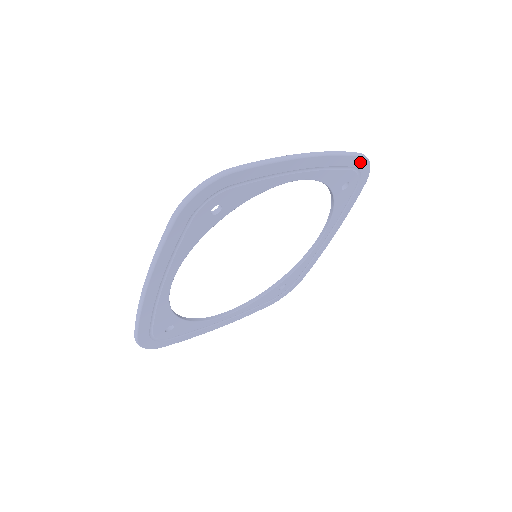
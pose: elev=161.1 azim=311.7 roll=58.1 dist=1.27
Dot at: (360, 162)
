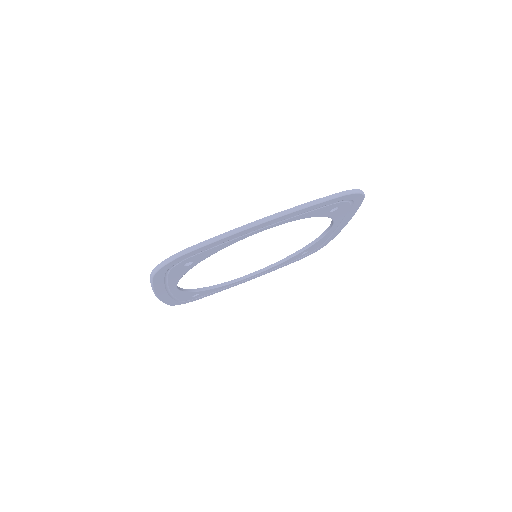
Dot at: (342, 198)
